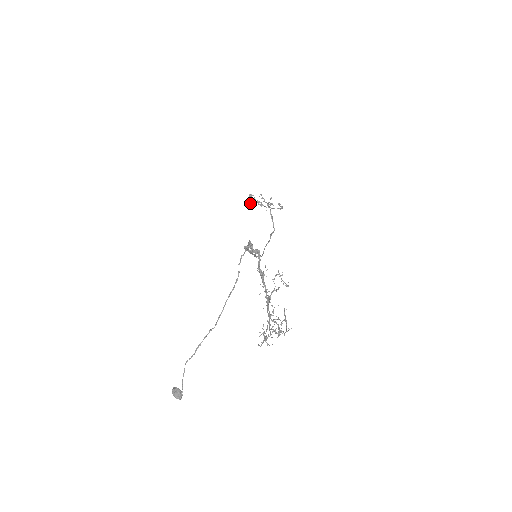
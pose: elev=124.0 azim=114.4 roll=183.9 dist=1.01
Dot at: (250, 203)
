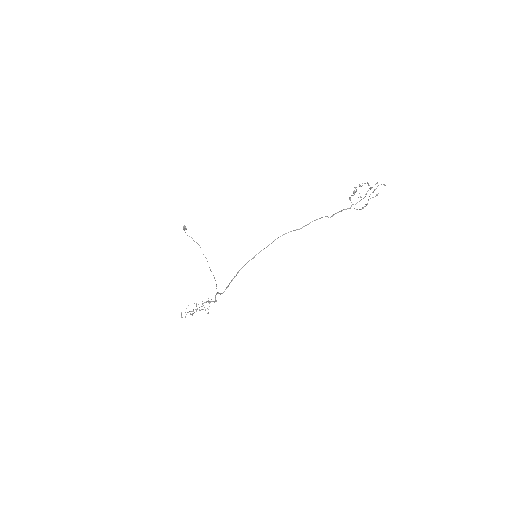
Dot at: occluded
